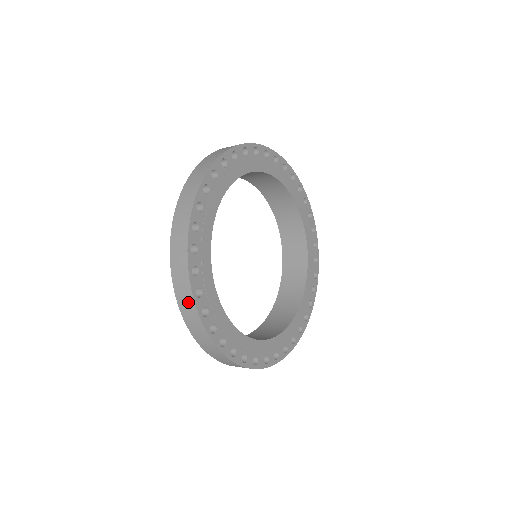
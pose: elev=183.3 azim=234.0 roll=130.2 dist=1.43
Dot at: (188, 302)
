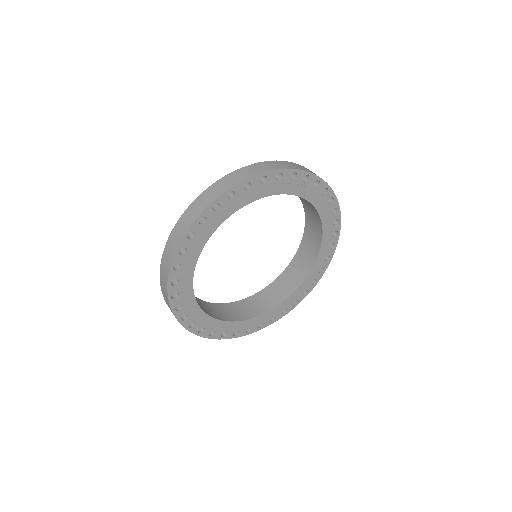
Dot at: occluded
